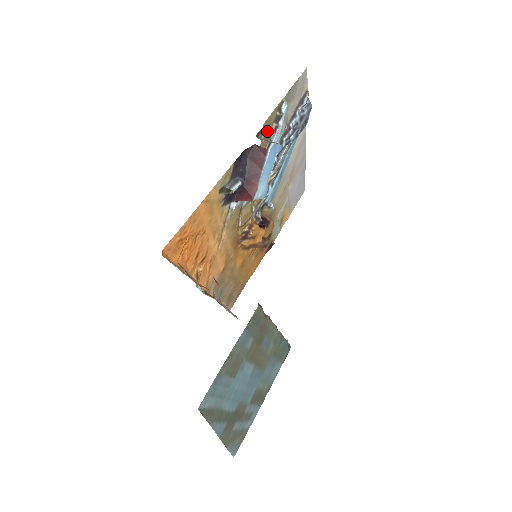
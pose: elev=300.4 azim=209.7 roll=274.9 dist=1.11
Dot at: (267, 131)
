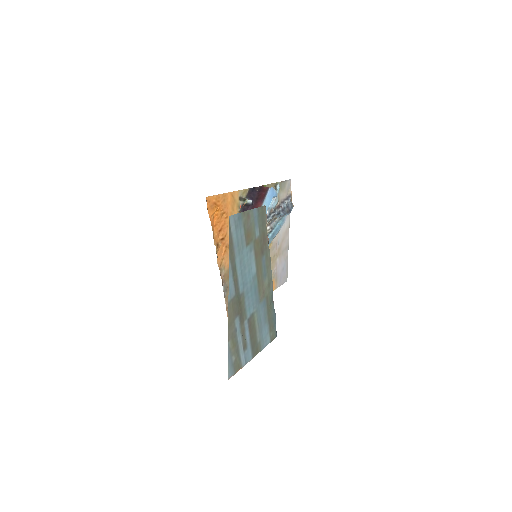
Dot at: occluded
